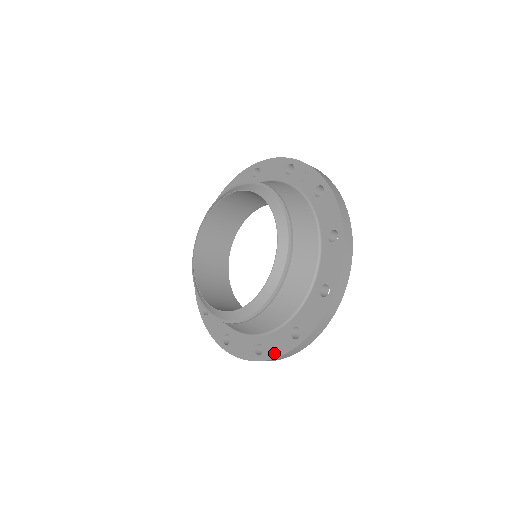
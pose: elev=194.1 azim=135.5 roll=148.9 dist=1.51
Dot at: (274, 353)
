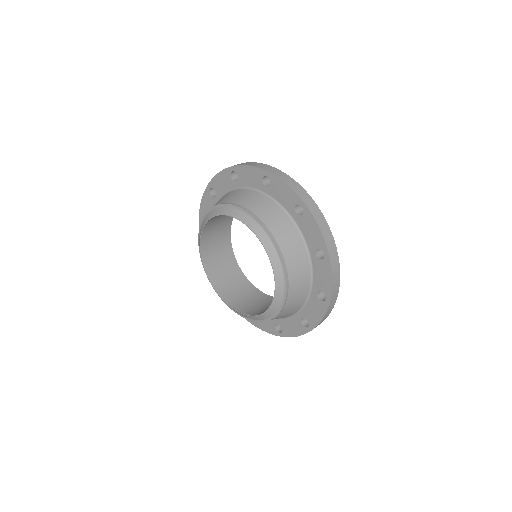
Dot at: (291, 334)
